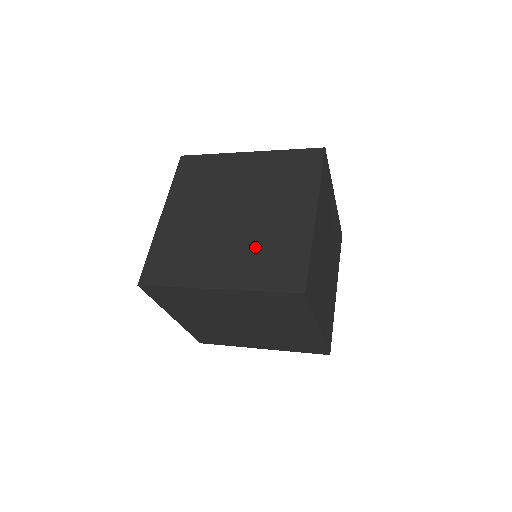
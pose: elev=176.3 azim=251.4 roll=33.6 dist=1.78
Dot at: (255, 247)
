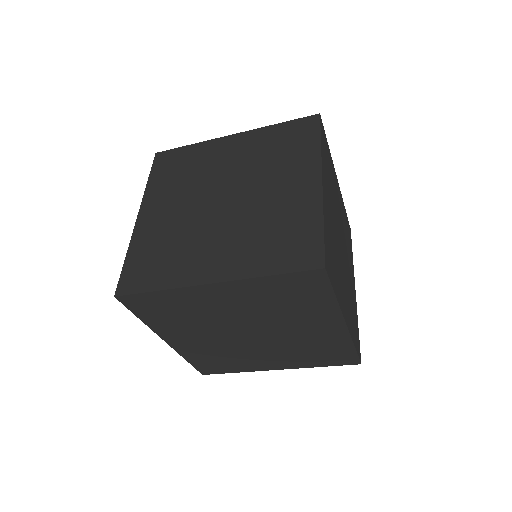
Dot at: (254, 228)
